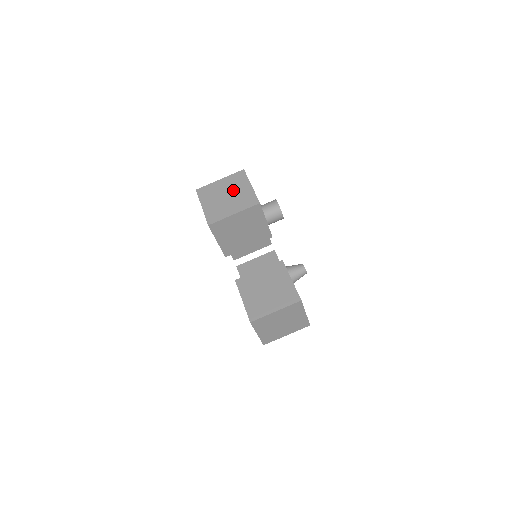
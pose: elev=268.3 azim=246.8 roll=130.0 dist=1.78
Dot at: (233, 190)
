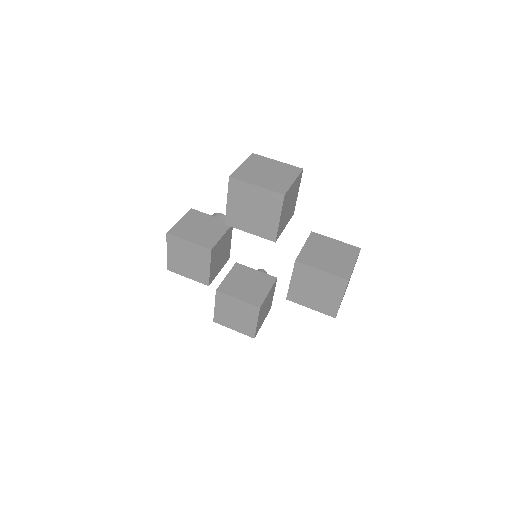
Dot at: (267, 167)
